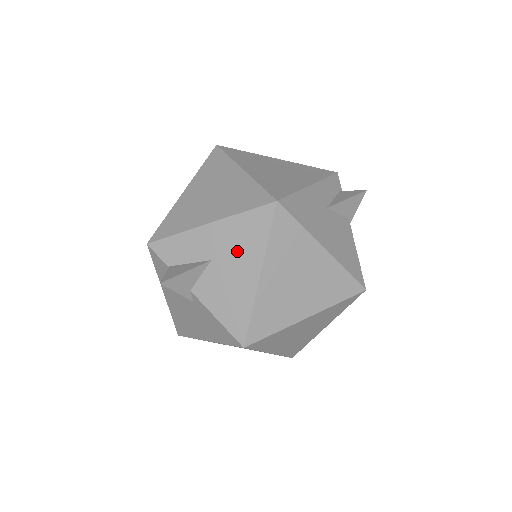
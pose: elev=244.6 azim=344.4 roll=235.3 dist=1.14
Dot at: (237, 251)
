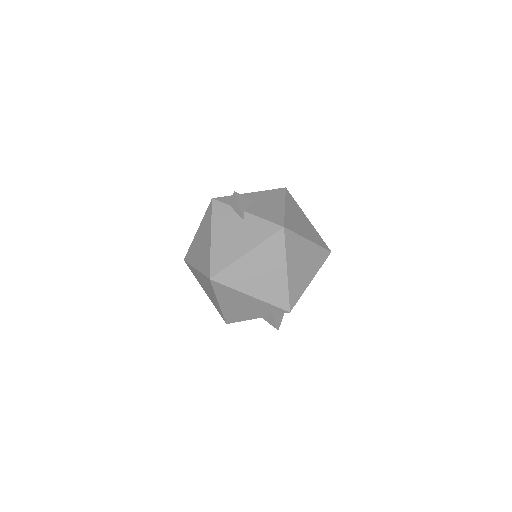
Dot at: (269, 199)
